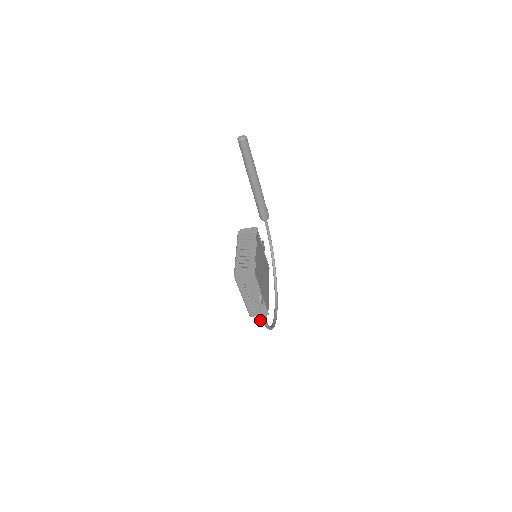
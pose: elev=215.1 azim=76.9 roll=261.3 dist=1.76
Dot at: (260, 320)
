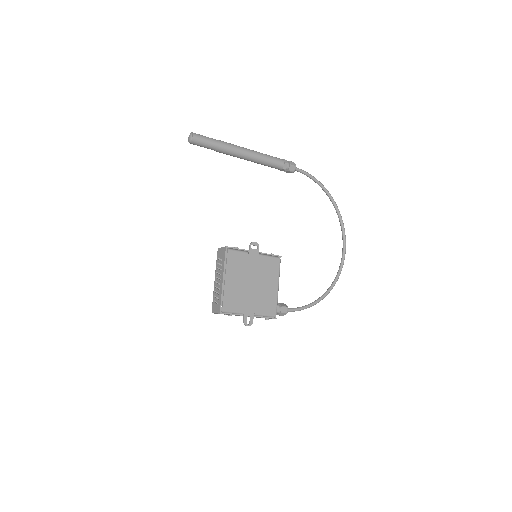
Dot at: (283, 315)
